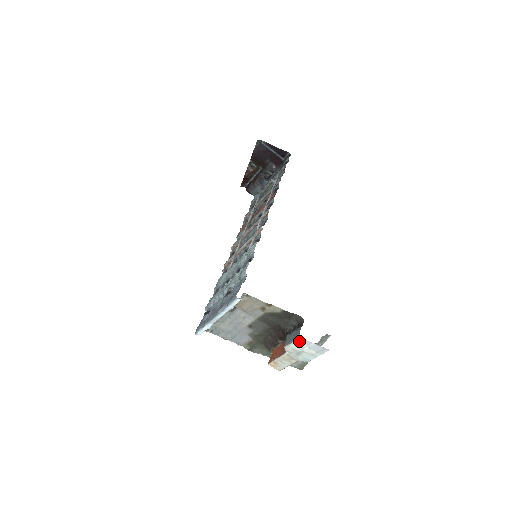
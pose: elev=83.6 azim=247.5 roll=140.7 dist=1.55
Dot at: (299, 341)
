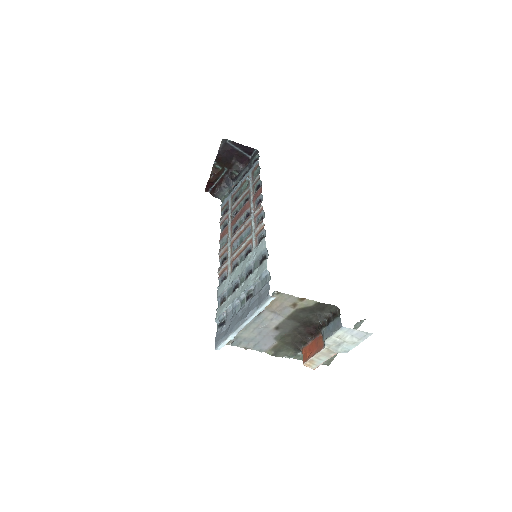
Dot at: (342, 331)
